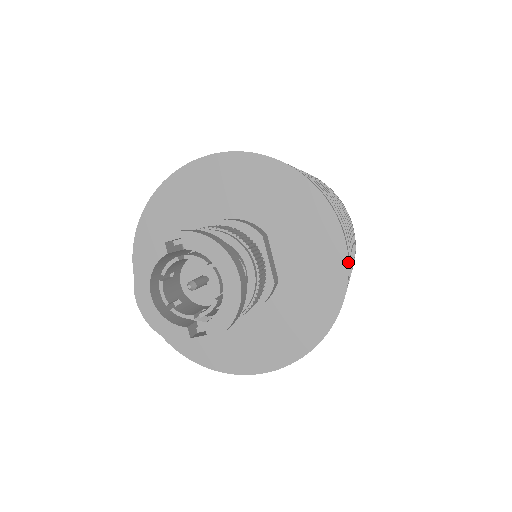
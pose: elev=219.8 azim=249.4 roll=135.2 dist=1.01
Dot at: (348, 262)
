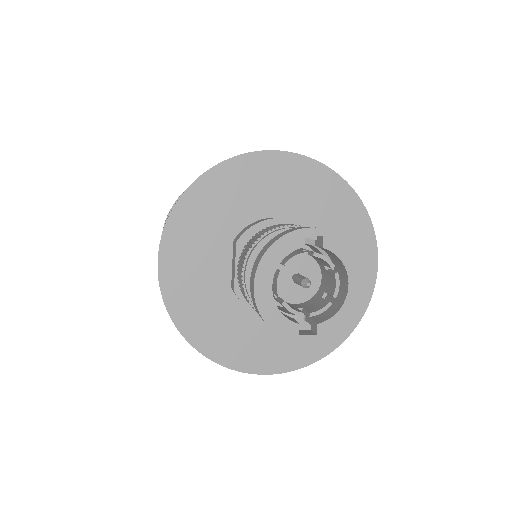
Dot at: occluded
